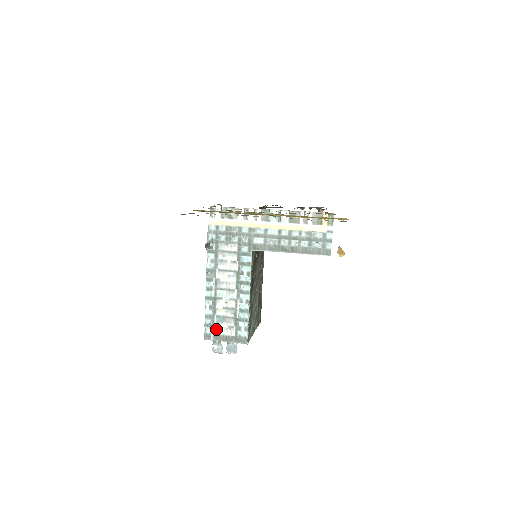
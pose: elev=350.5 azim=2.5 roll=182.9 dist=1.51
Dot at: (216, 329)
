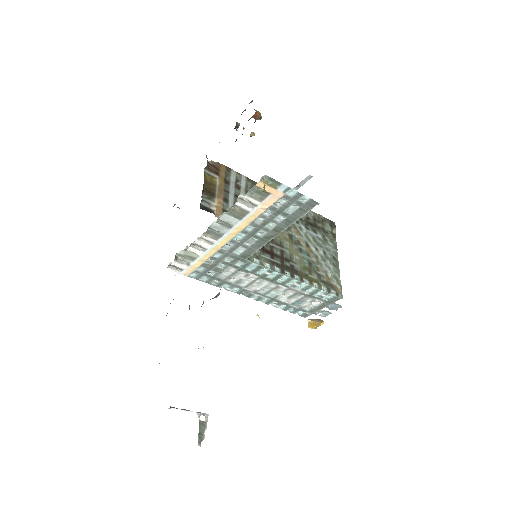
Dot at: (304, 309)
